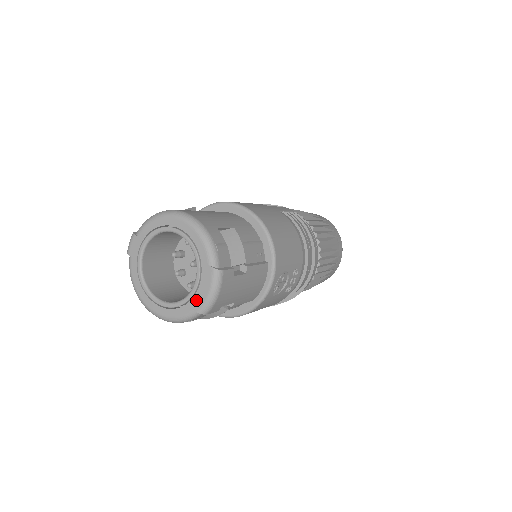
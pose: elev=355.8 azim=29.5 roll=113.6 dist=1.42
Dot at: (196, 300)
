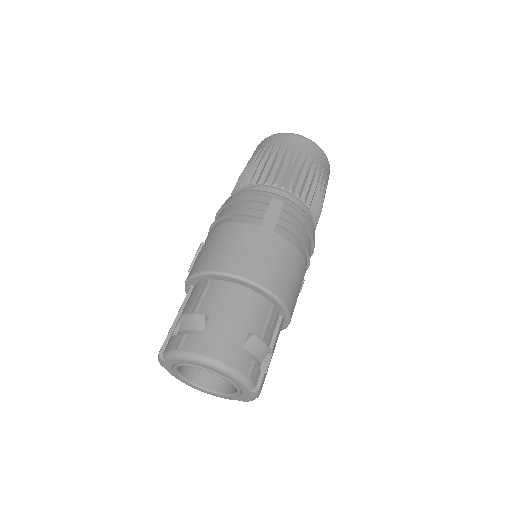
Dot at: (241, 398)
